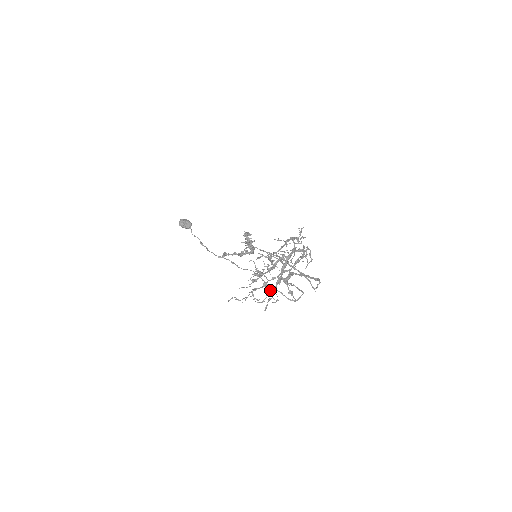
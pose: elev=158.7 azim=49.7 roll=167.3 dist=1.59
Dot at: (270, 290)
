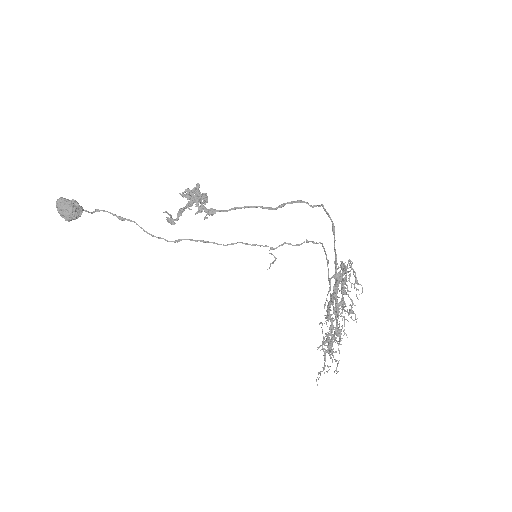
Dot at: occluded
